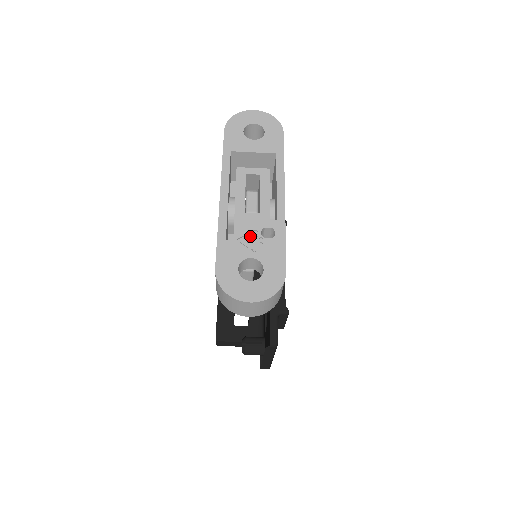
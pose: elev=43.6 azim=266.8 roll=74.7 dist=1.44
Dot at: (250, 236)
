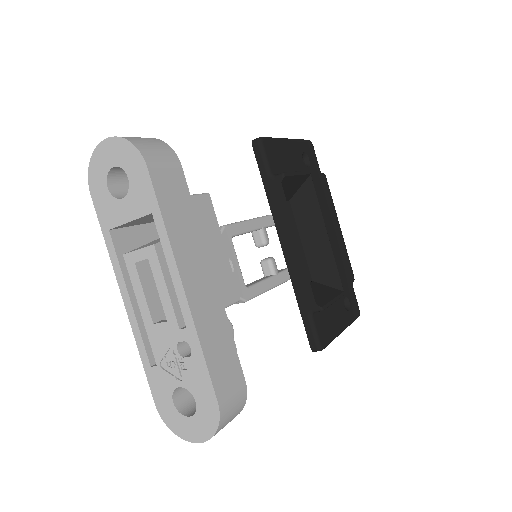
Dot at: (169, 357)
